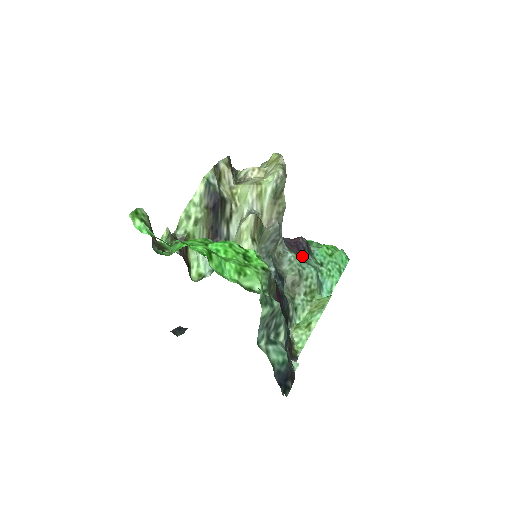
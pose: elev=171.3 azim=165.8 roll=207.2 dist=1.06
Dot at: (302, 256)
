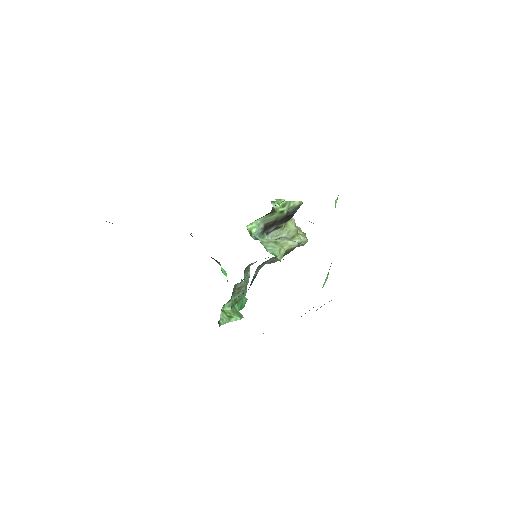
Dot at: occluded
